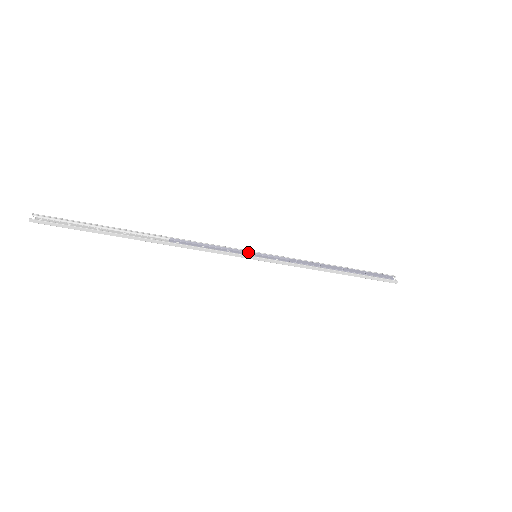
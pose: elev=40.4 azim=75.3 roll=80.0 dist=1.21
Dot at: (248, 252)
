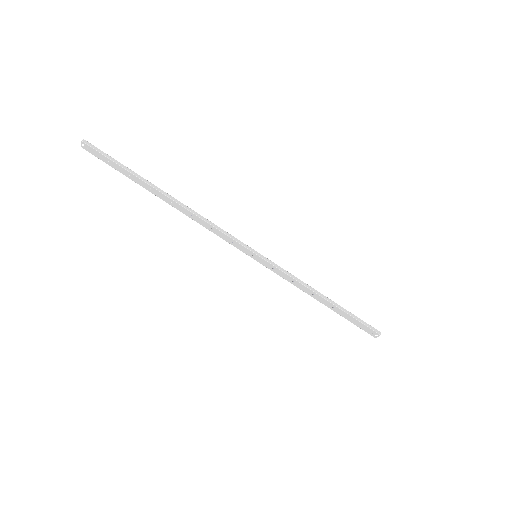
Dot at: (249, 253)
